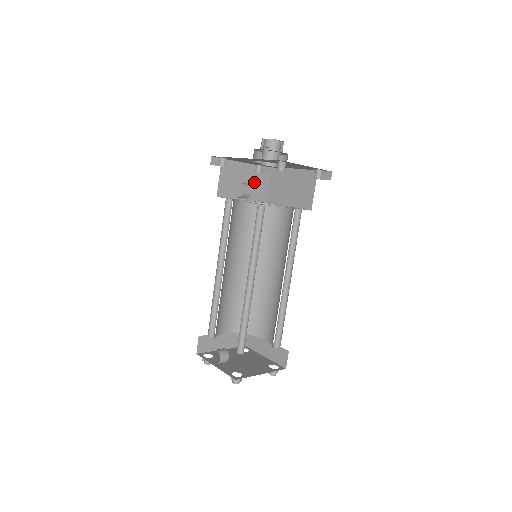
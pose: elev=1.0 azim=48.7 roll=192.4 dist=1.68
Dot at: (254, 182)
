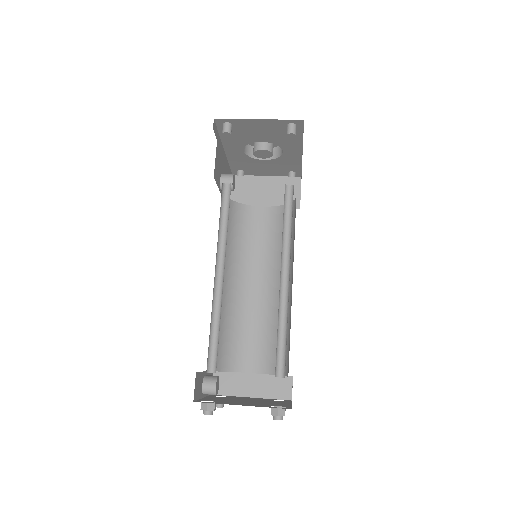
Dot at: (278, 188)
